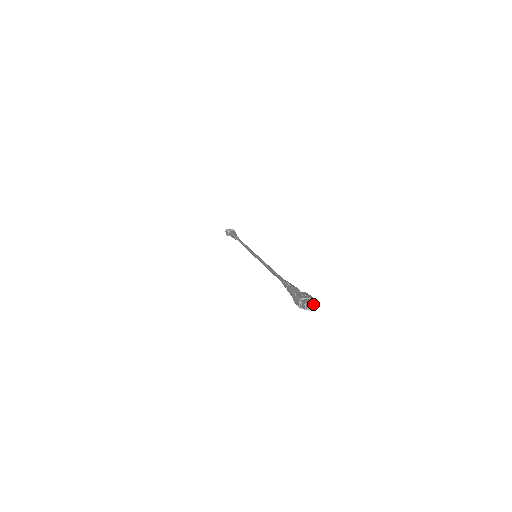
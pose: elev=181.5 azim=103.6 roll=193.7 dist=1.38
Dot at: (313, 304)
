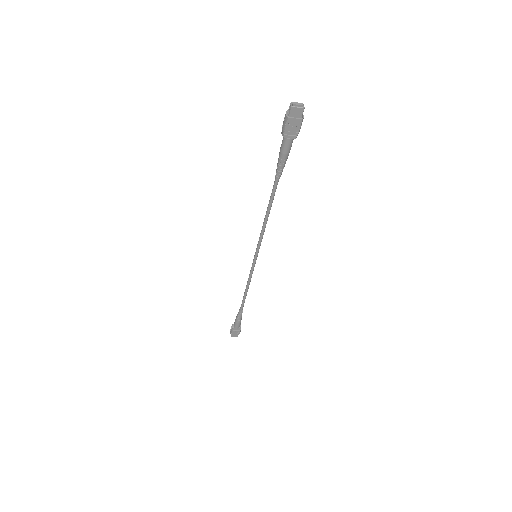
Dot at: (300, 104)
